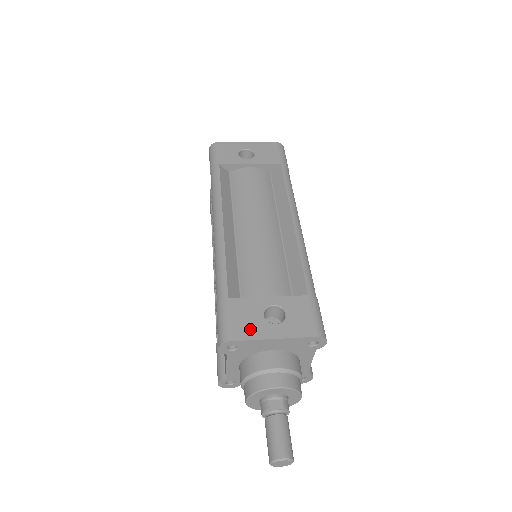
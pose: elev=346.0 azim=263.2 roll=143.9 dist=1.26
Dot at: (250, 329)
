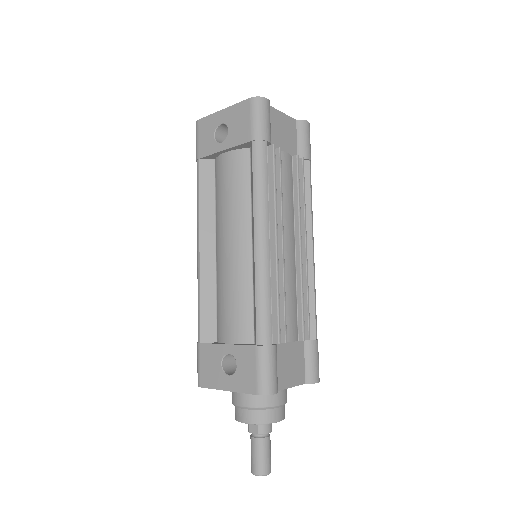
Dot at: (211, 378)
